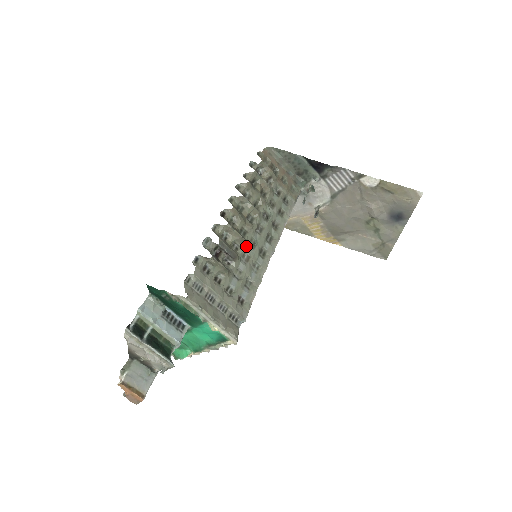
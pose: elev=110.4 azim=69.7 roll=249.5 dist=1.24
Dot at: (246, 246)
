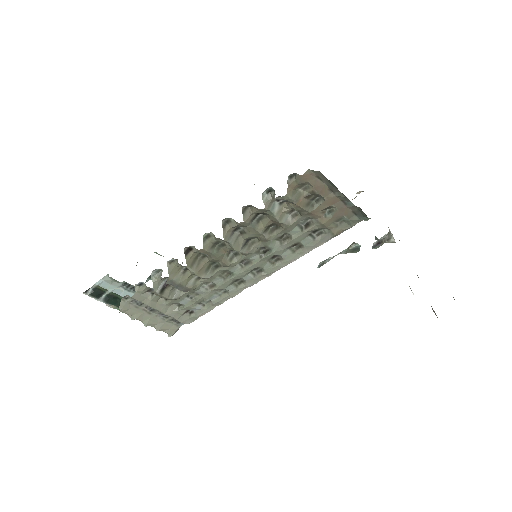
Dot at: (212, 278)
